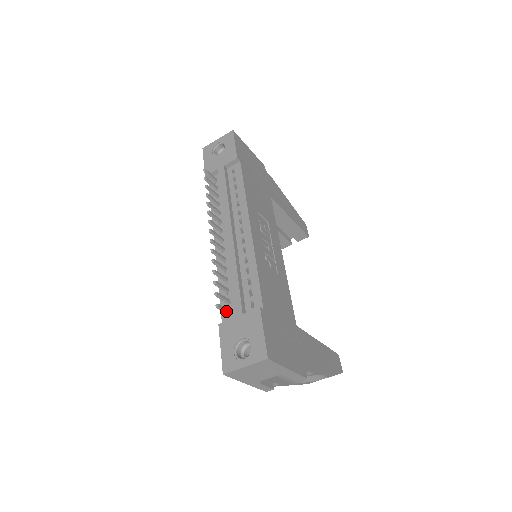
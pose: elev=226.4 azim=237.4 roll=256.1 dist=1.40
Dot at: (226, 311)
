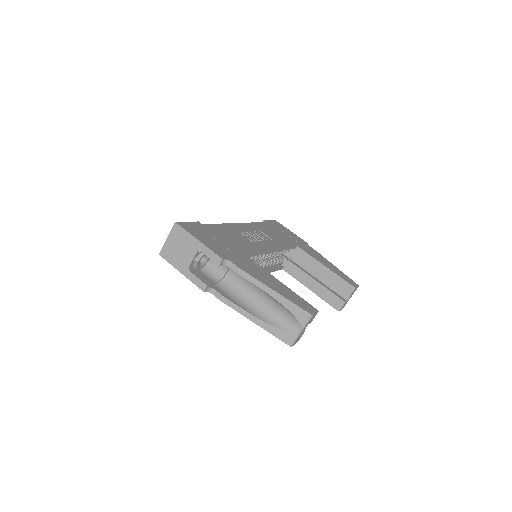
Dot at: occluded
